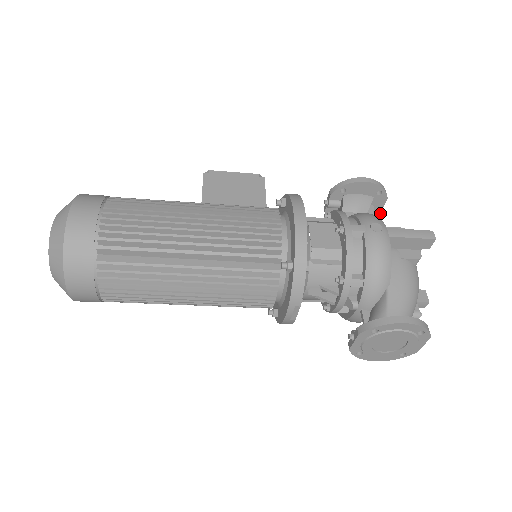
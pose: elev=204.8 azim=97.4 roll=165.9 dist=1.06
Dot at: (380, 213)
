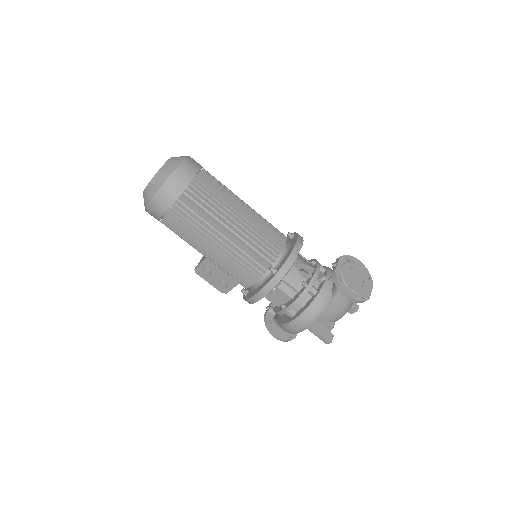
Dot at: occluded
